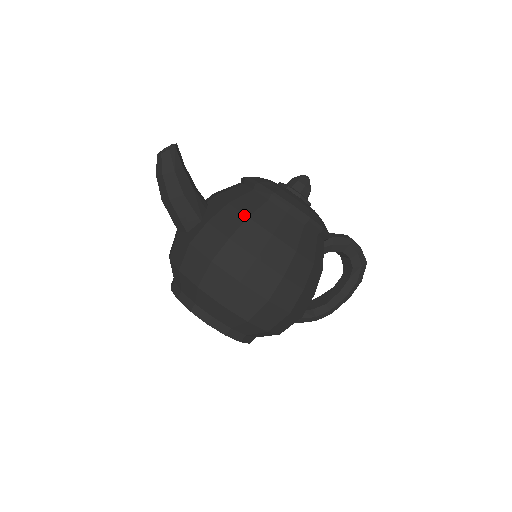
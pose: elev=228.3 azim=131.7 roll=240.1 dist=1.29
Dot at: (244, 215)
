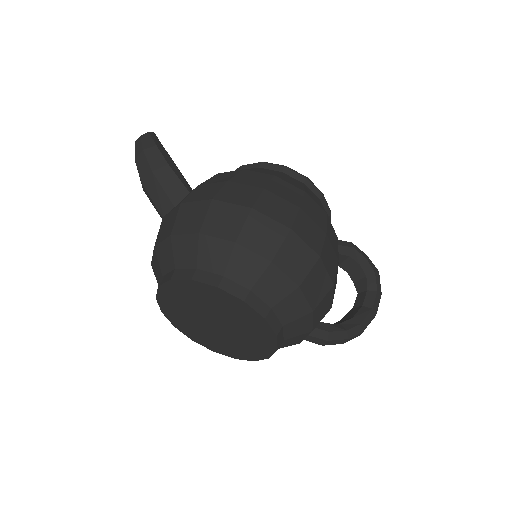
Dot at: (238, 170)
